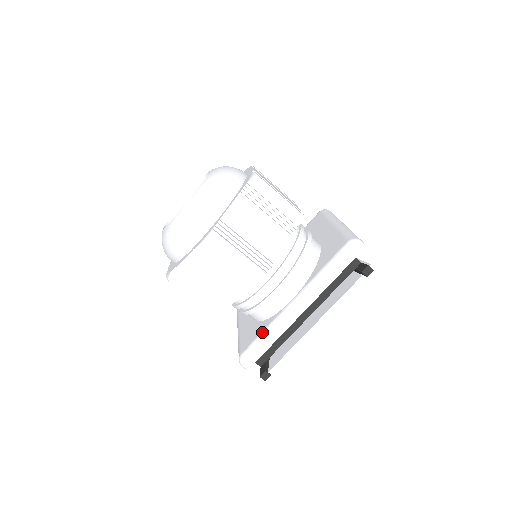
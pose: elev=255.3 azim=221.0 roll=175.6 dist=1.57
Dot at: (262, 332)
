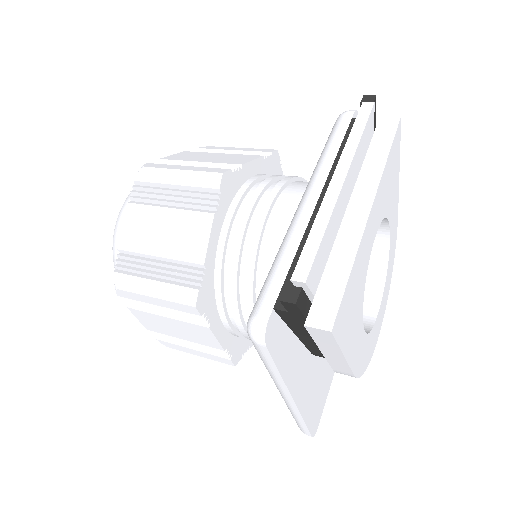
Dot at: occluded
